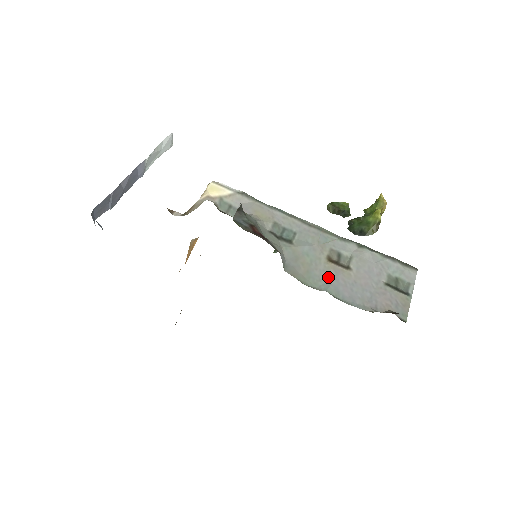
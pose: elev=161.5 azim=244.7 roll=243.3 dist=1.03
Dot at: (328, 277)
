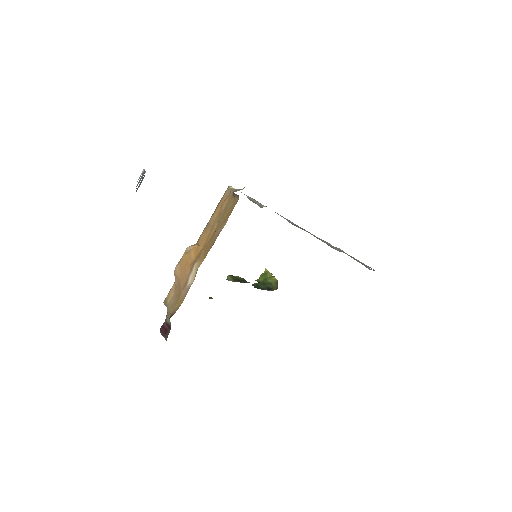
Dot at: (338, 249)
